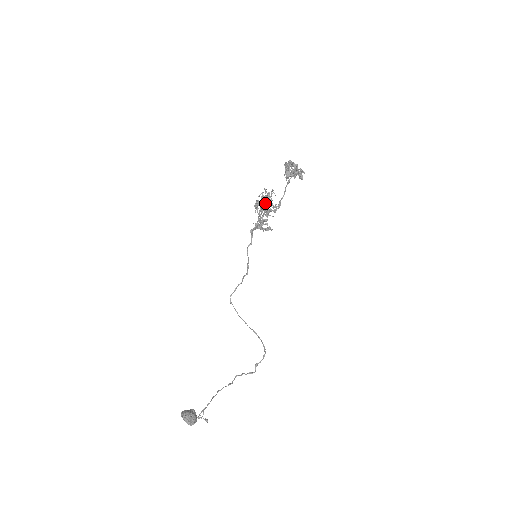
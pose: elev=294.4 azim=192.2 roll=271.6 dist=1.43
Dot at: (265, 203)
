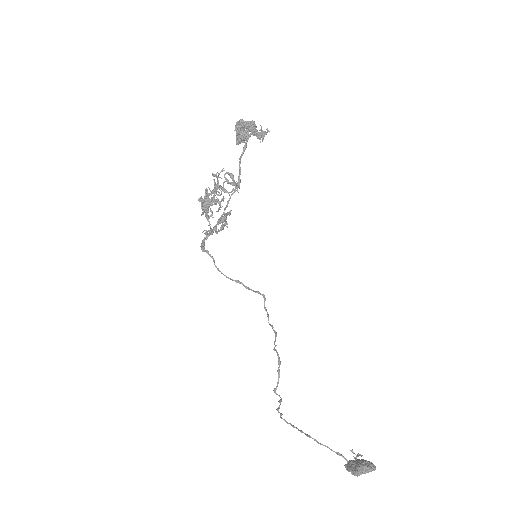
Dot at: (202, 199)
